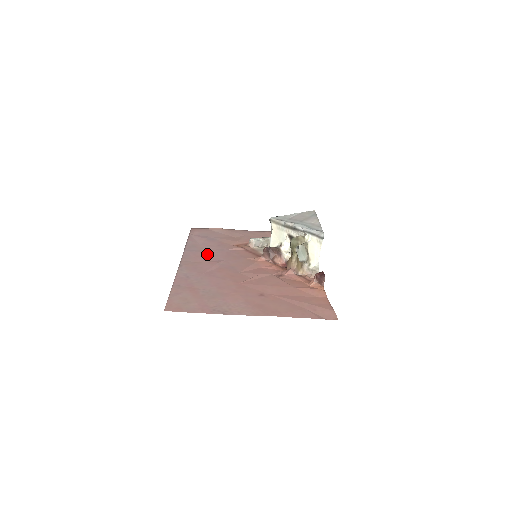
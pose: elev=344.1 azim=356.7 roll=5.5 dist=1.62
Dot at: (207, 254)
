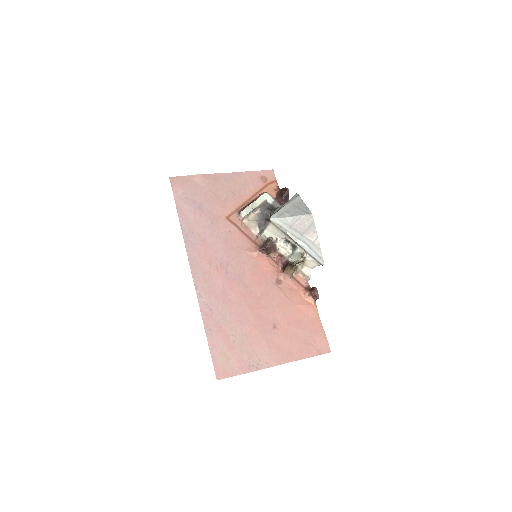
Dot at: (209, 251)
